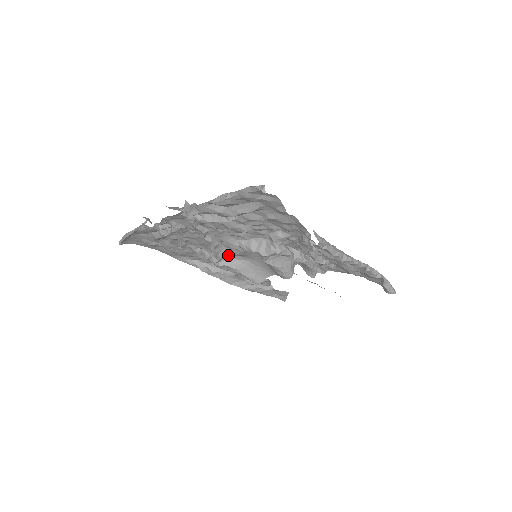
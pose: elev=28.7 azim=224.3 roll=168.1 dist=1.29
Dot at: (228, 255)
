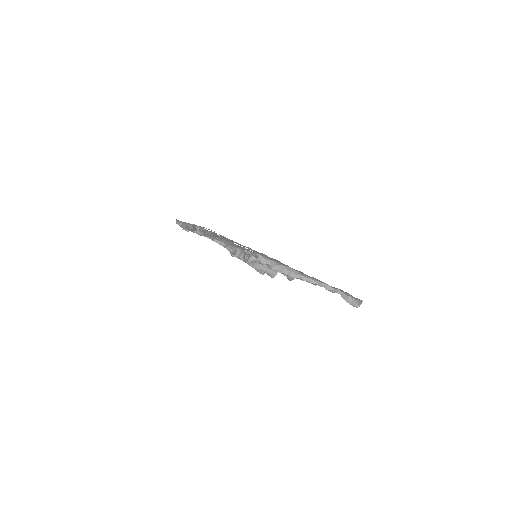
Dot at: occluded
